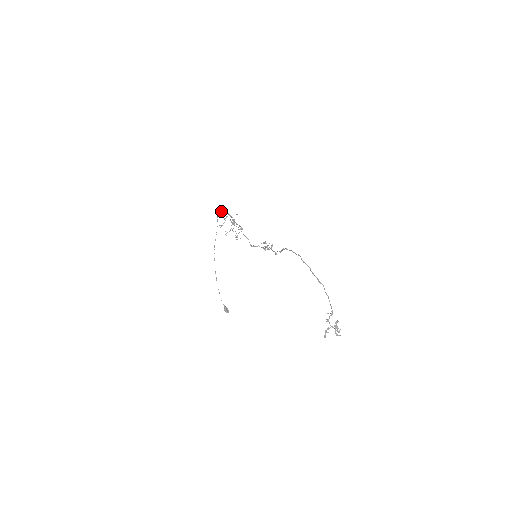
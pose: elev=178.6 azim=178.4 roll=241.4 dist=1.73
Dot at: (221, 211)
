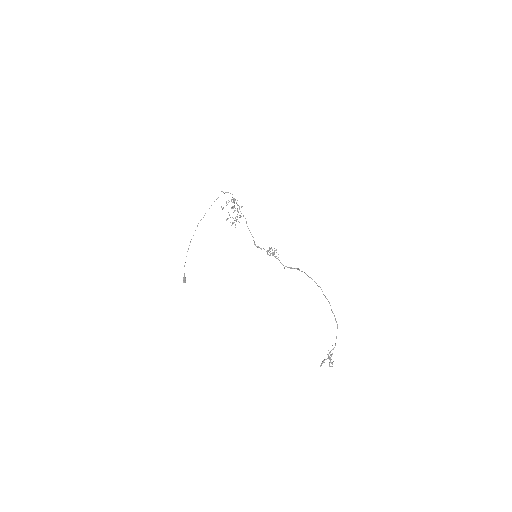
Dot at: (226, 192)
